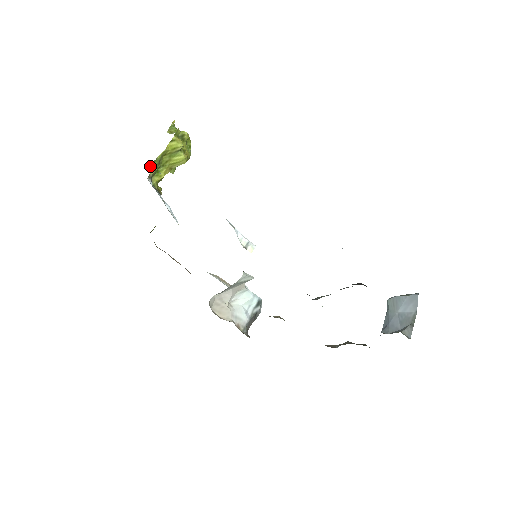
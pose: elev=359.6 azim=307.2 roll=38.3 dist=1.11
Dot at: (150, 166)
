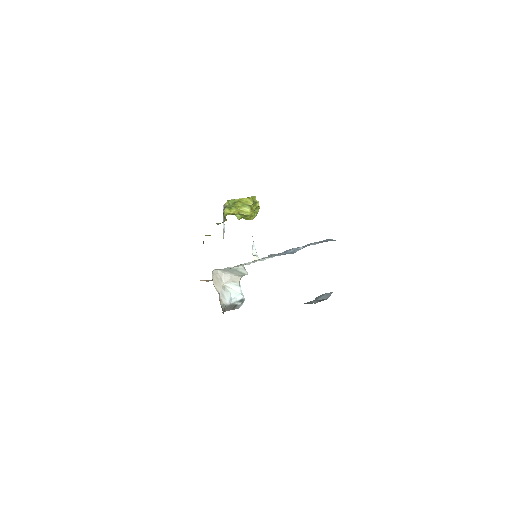
Dot at: (228, 201)
